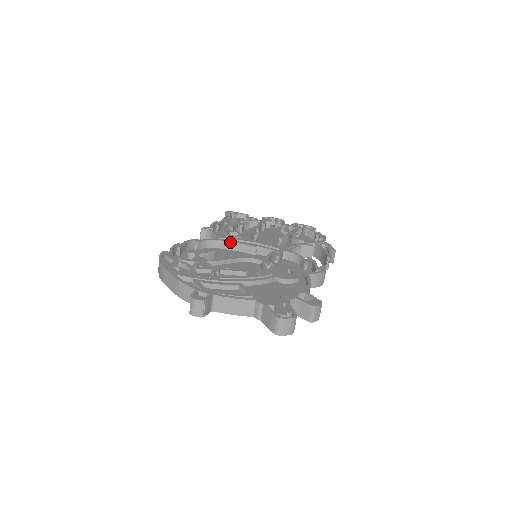
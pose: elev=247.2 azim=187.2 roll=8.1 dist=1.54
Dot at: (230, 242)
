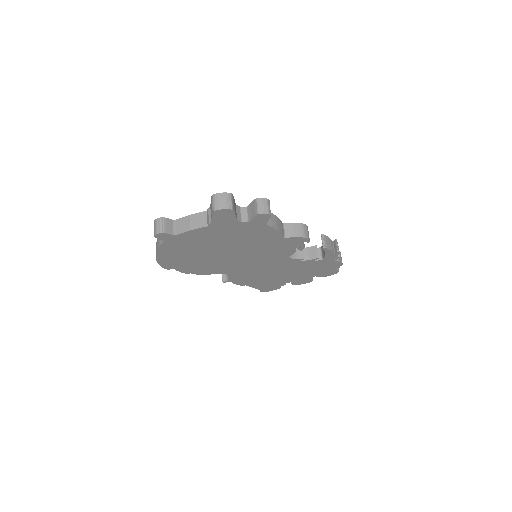
Dot at: occluded
